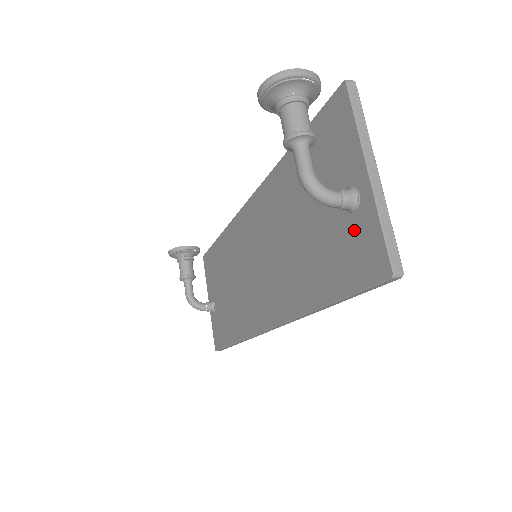
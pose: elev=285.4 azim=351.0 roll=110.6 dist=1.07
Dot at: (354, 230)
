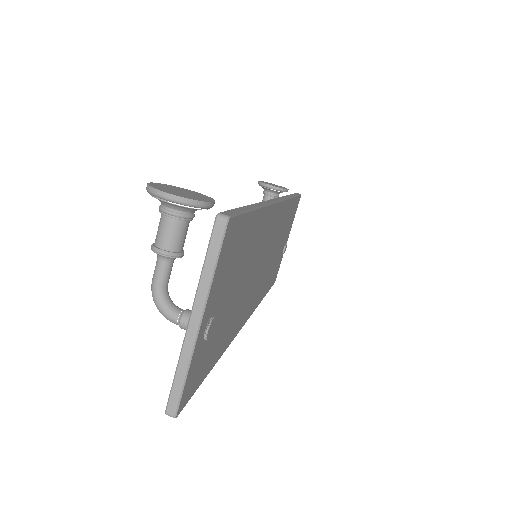
Dot at: occluded
